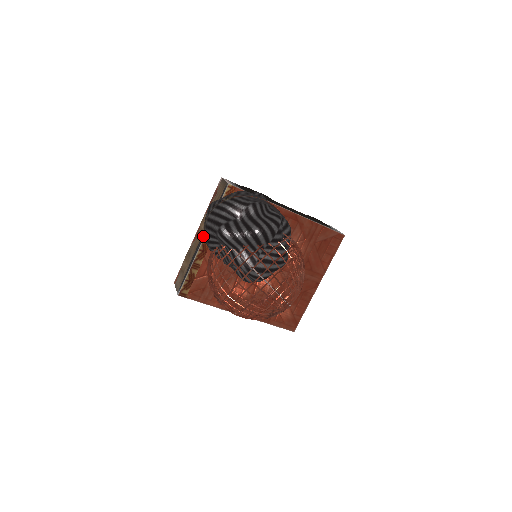
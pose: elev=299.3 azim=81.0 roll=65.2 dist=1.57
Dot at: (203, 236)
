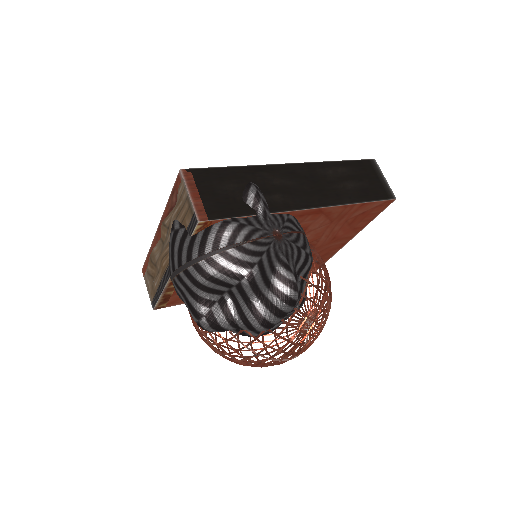
Dot at: occluded
